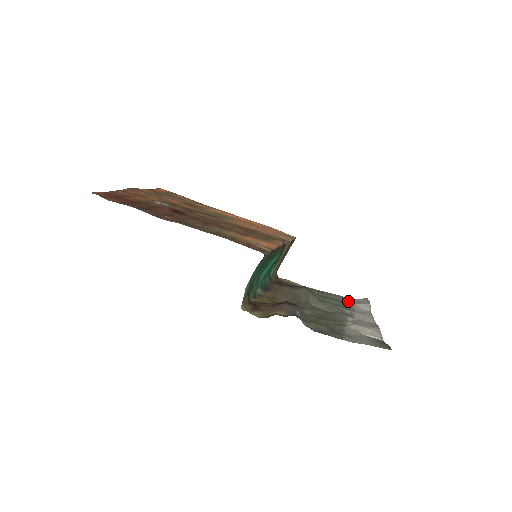
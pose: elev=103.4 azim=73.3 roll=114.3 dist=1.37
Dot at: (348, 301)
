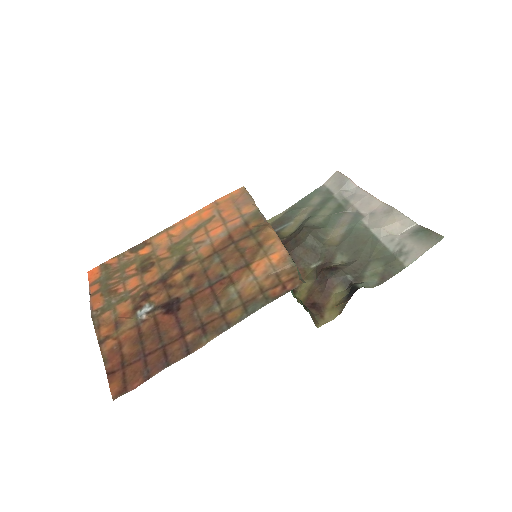
Dot at: (329, 191)
